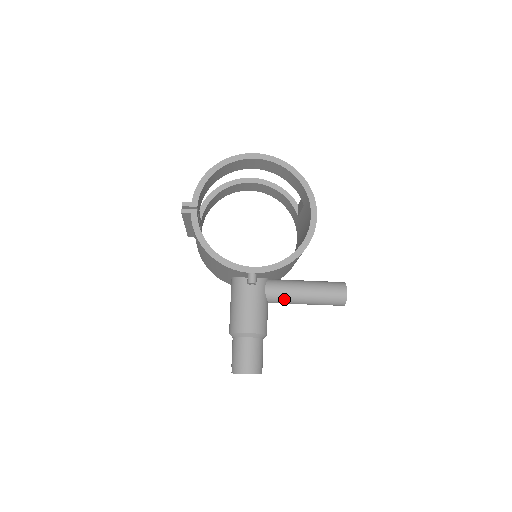
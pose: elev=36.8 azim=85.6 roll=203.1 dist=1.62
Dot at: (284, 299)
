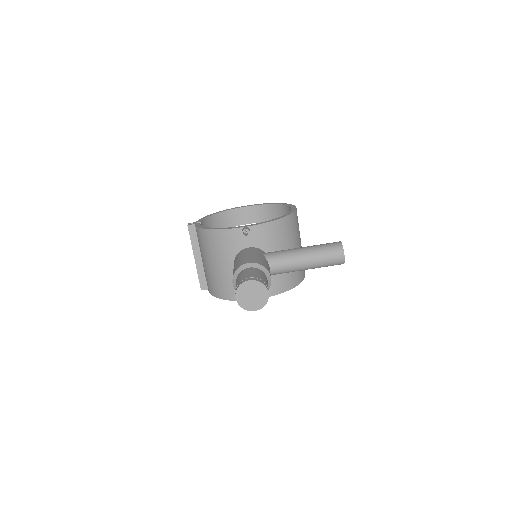
Dot at: (283, 257)
